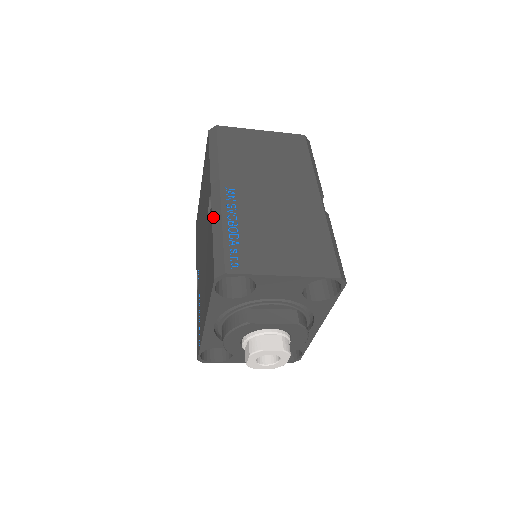
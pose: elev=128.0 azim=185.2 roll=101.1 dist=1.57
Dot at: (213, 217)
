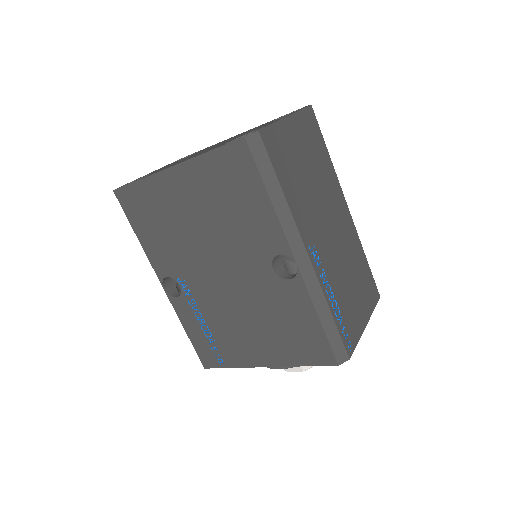
Dot at: (312, 295)
